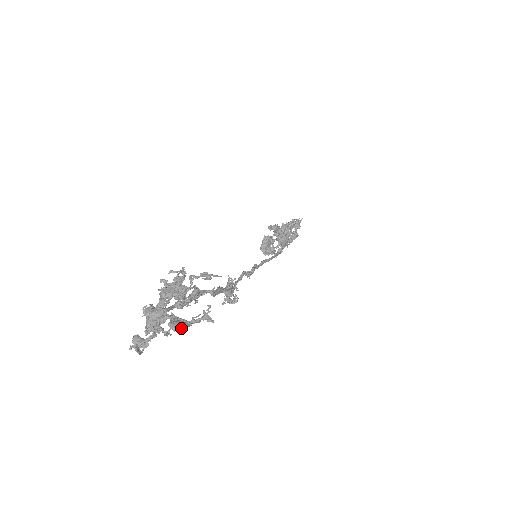
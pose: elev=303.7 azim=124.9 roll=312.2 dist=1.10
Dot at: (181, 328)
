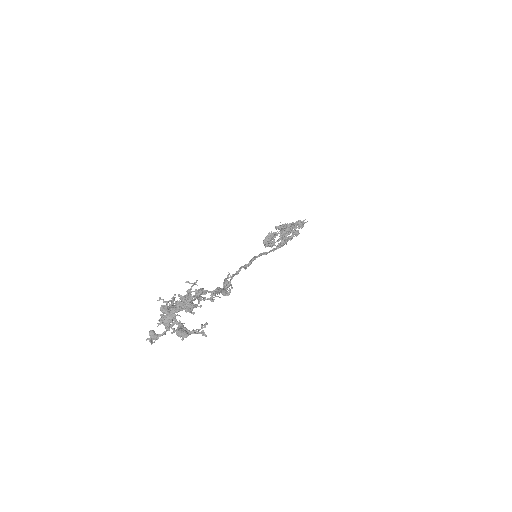
Dot at: (183, 336)
